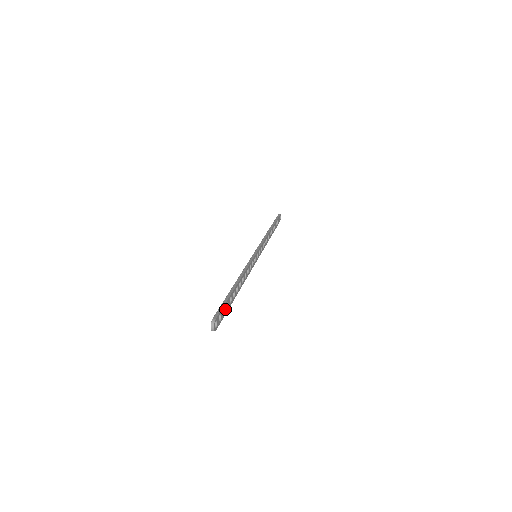
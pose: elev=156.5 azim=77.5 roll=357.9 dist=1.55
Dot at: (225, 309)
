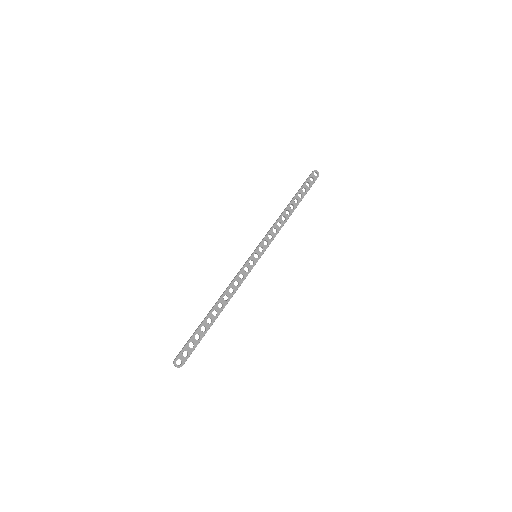
Dot at: (194, 341)
